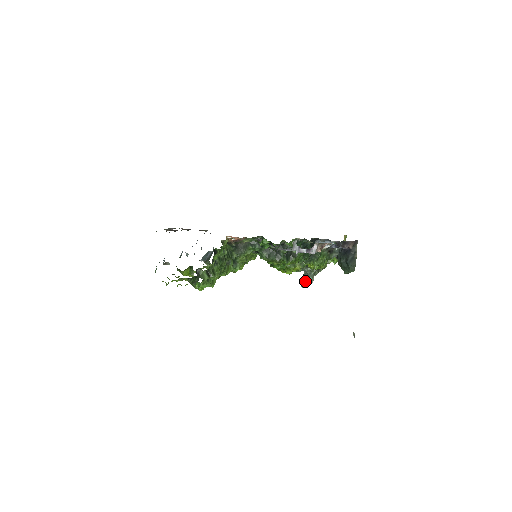
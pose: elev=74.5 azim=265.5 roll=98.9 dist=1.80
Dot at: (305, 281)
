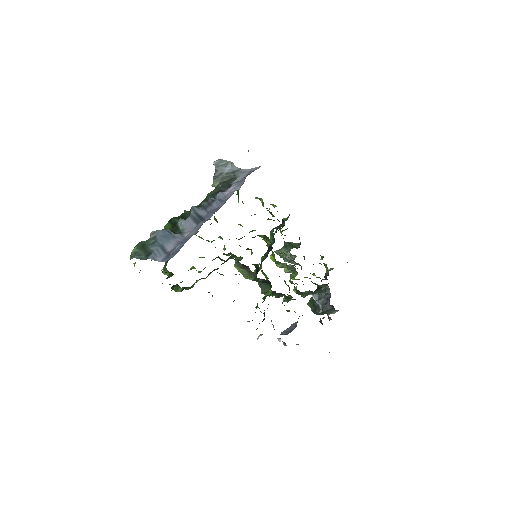
Dot at: (282, 256)
